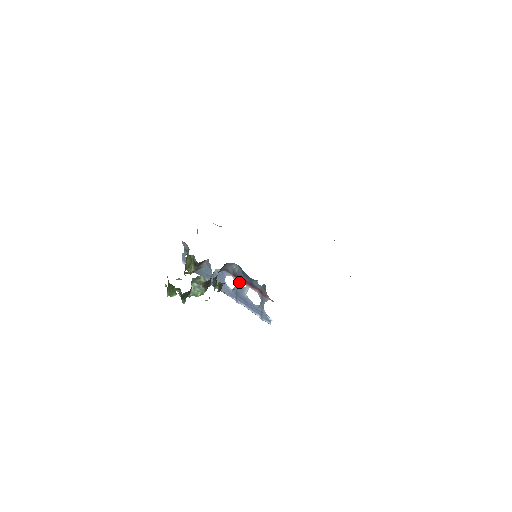
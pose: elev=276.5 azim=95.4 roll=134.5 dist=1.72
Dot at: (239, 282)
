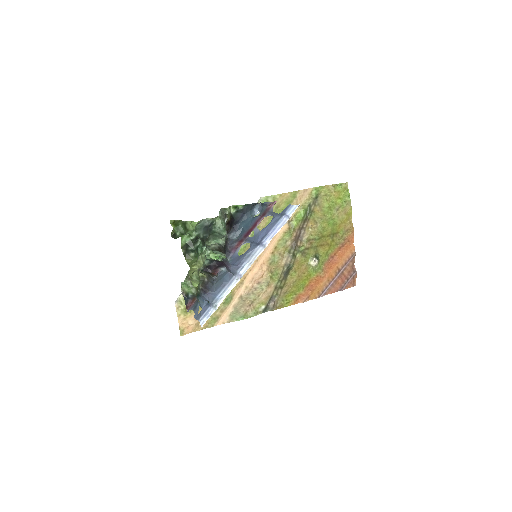
Dot at: (248, 238)
